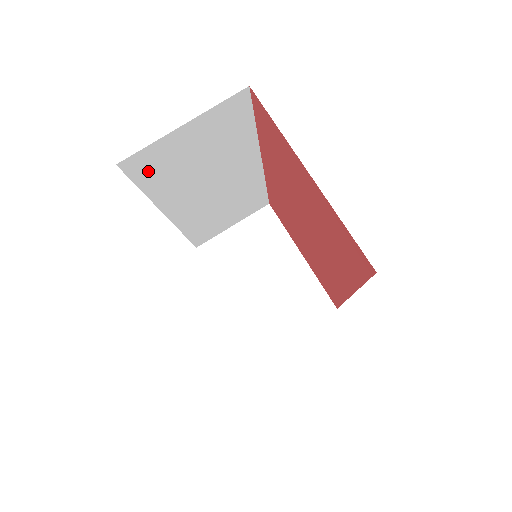
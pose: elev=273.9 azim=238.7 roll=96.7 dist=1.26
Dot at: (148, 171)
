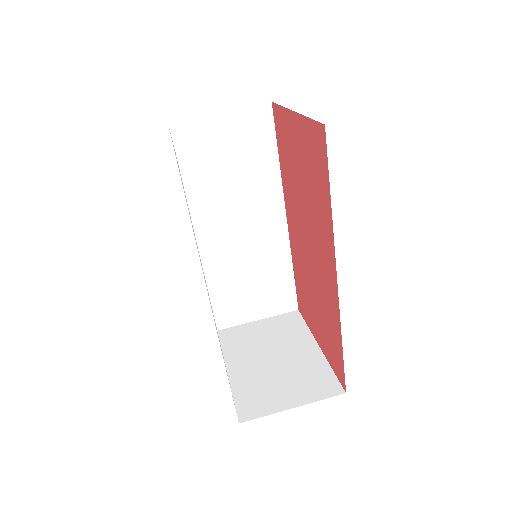
Dot at: (189, 149)
